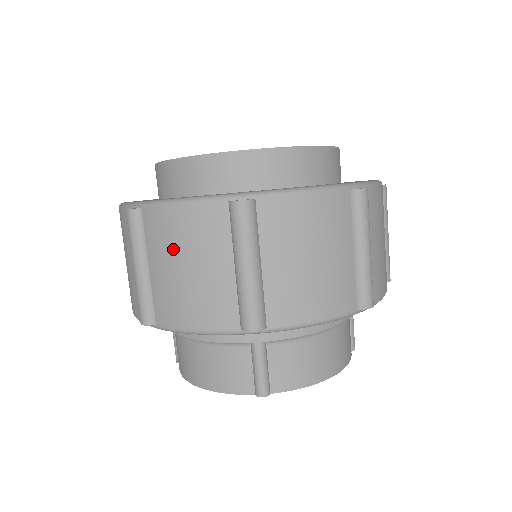
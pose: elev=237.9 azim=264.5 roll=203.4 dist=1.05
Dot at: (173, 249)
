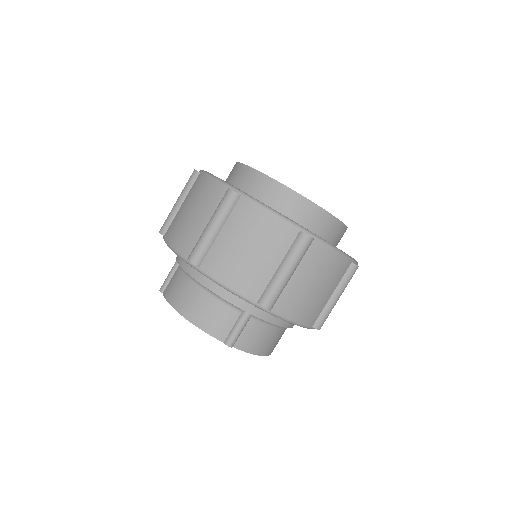
Dot at: (248, 233)
